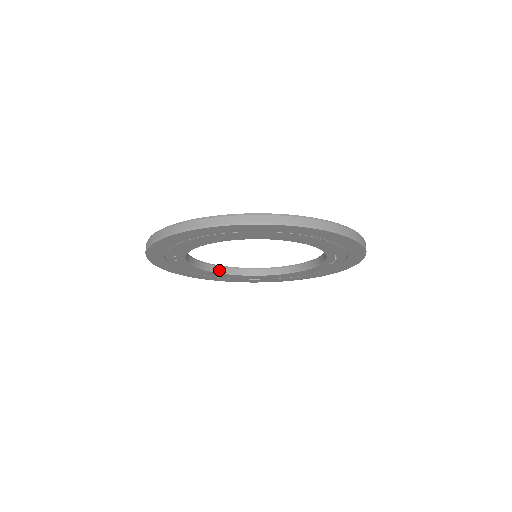
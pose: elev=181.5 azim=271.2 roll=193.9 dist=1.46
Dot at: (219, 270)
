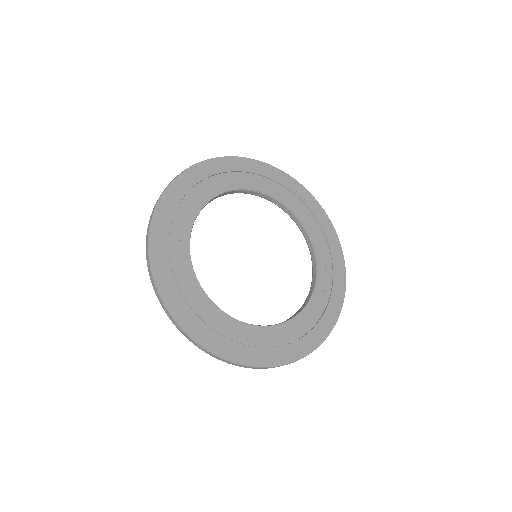
Dot at: (207, 297)
